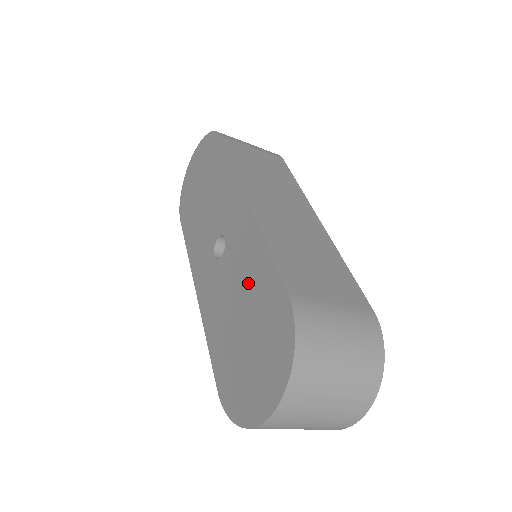
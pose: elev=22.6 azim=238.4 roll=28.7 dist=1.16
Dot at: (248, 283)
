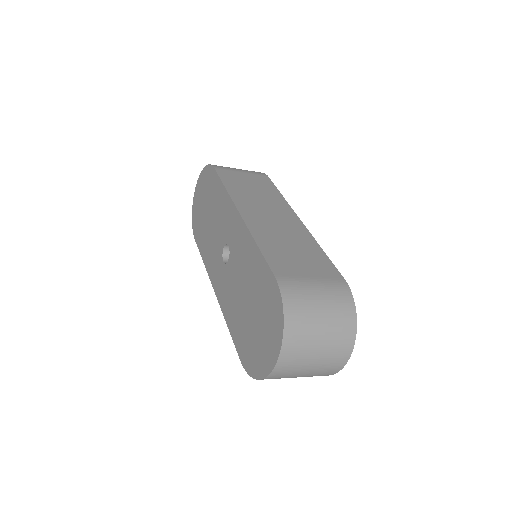
Dot at: (249, 275)
